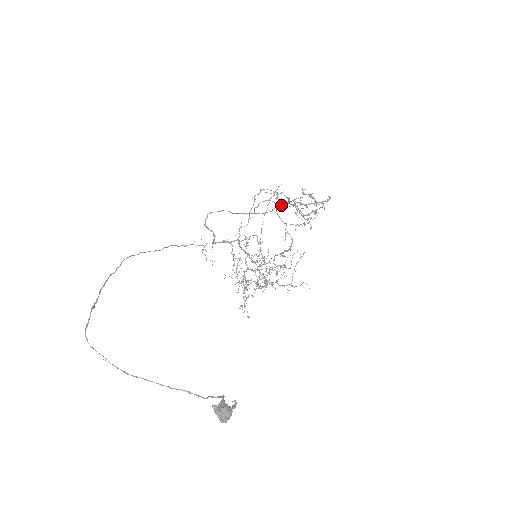
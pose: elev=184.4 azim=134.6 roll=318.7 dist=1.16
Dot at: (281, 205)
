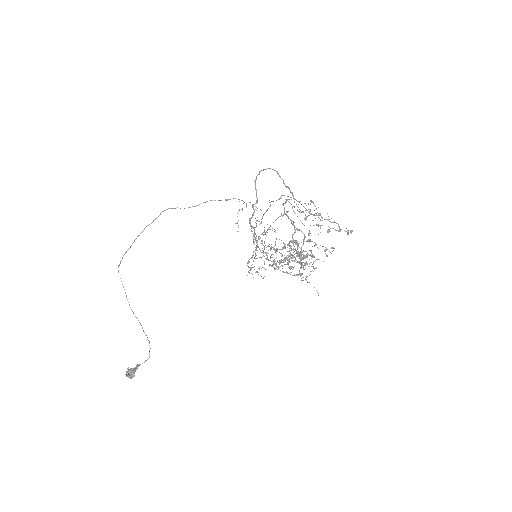
Dot at: occluded
